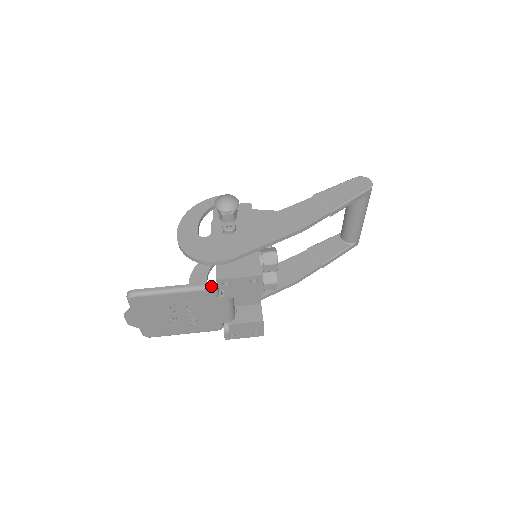
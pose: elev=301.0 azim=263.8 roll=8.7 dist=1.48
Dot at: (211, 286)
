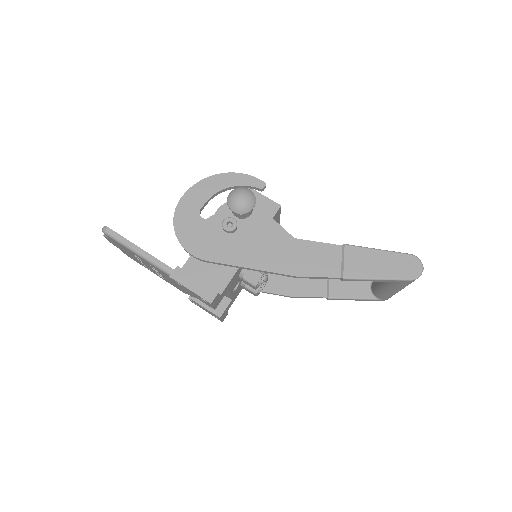
Dot at: (170, 273)
